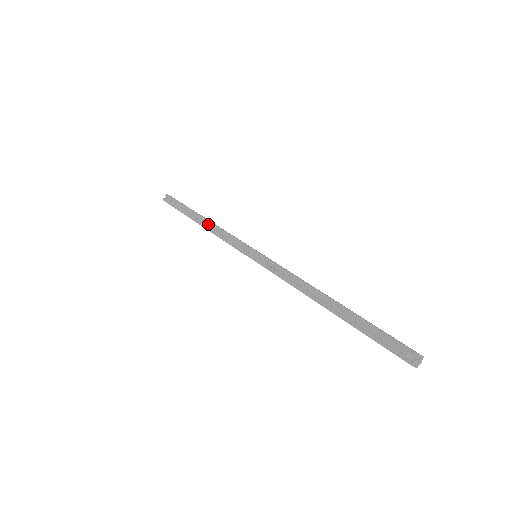
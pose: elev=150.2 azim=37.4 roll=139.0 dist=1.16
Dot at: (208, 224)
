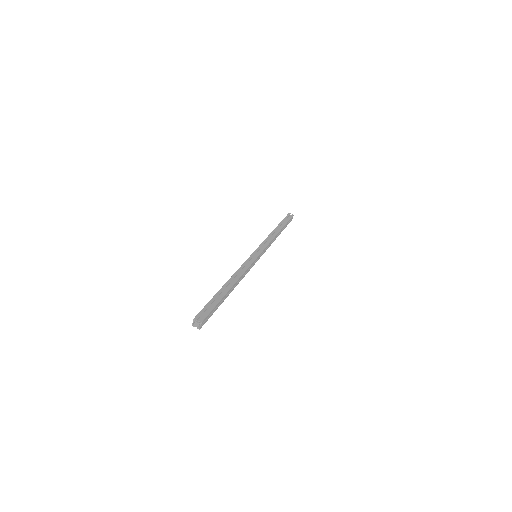
Dot at: occluded
